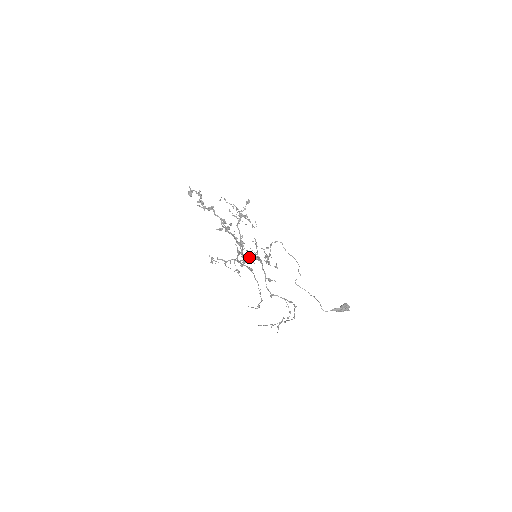
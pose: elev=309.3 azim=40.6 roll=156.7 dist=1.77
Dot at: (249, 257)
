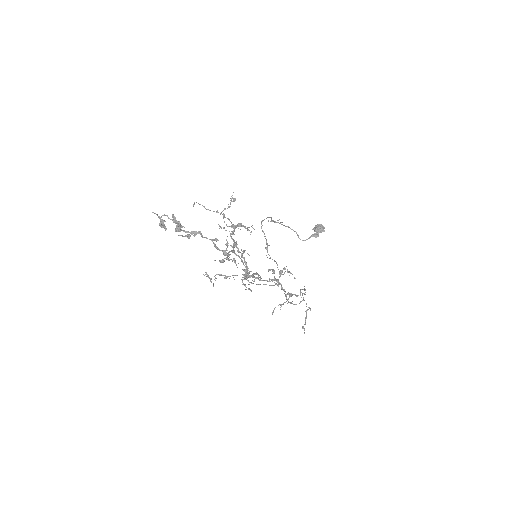
Dot at: (241, 249)
